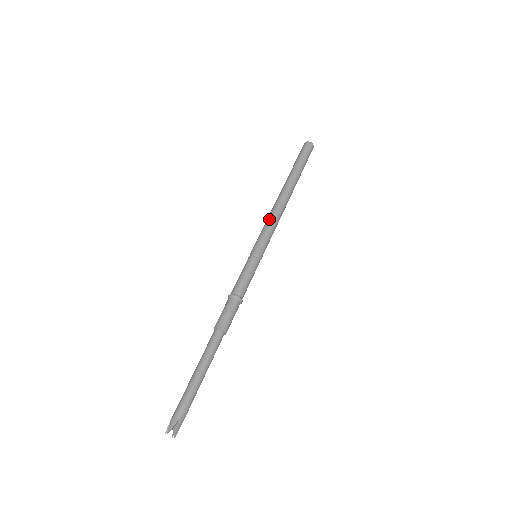
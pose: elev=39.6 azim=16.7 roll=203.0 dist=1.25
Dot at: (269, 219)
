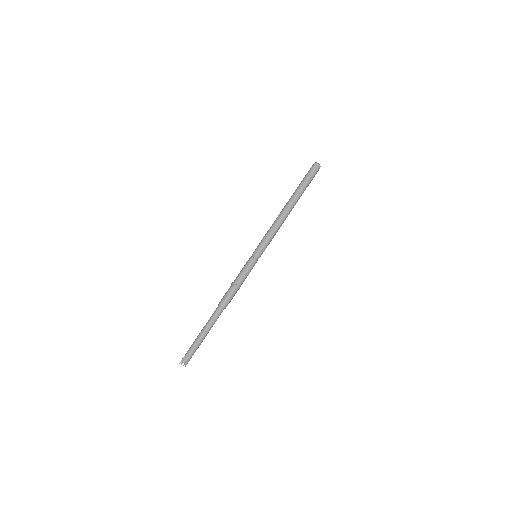
Dot at: (271, 229)
